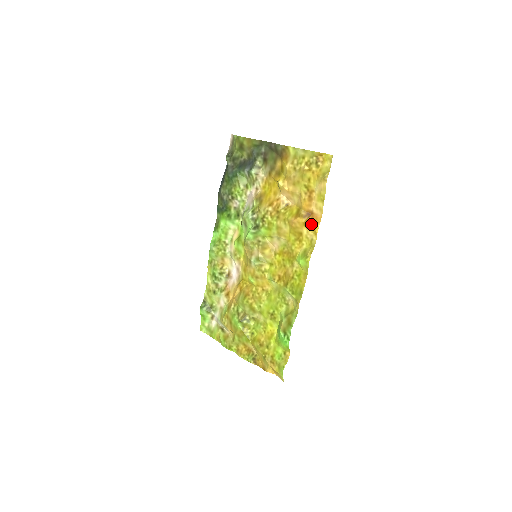
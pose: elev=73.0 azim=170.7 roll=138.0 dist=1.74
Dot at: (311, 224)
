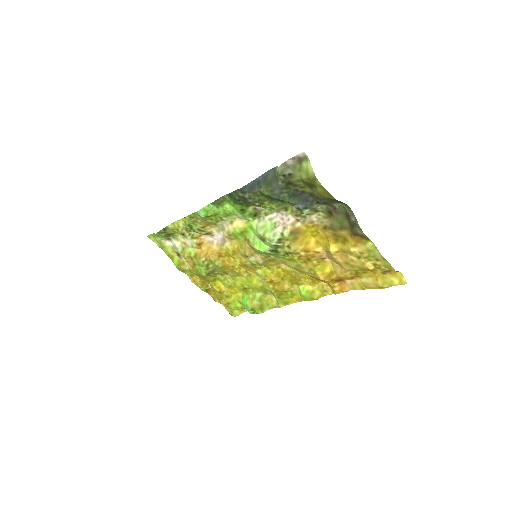
Dot at: (336, 288)
